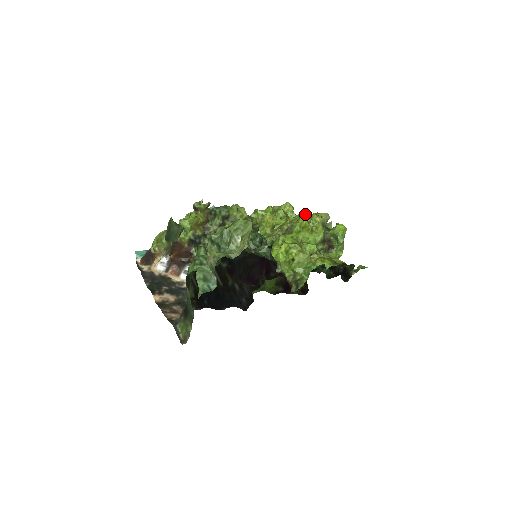
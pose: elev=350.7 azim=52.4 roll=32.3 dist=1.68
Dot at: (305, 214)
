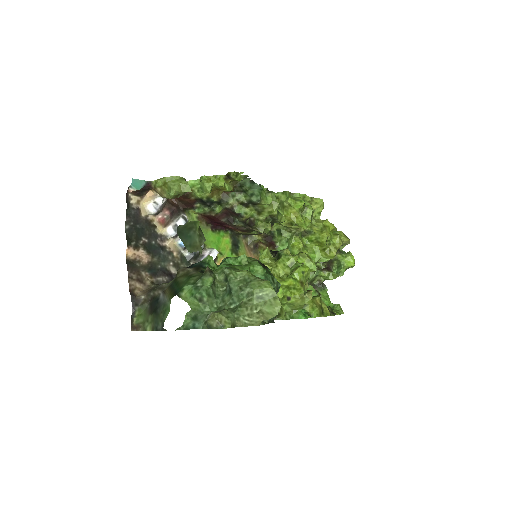
Dot at: (330, 228)
